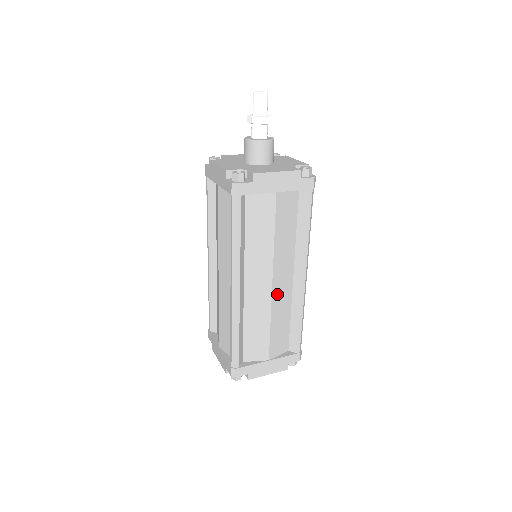
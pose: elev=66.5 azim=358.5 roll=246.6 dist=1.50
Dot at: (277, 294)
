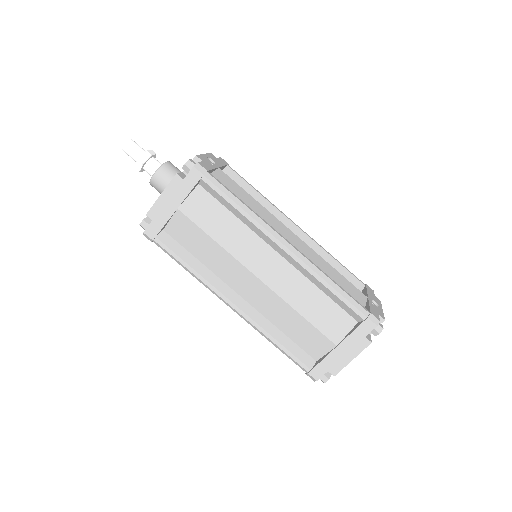
Dot at: (276, 282)
